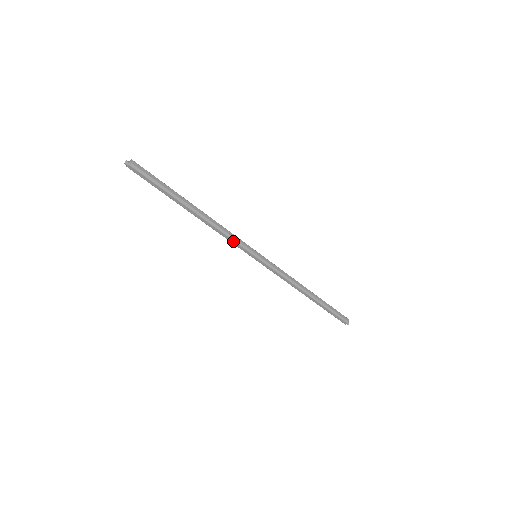
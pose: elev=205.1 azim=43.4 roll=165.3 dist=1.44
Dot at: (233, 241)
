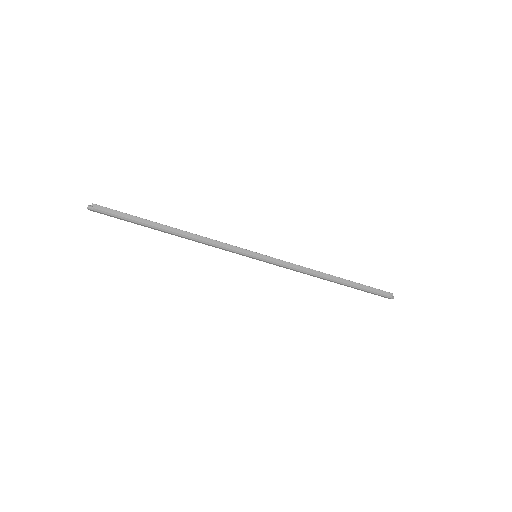
Dot at: (224, 249)
